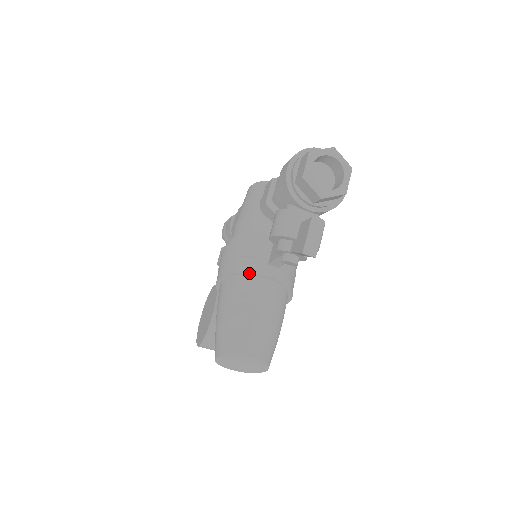
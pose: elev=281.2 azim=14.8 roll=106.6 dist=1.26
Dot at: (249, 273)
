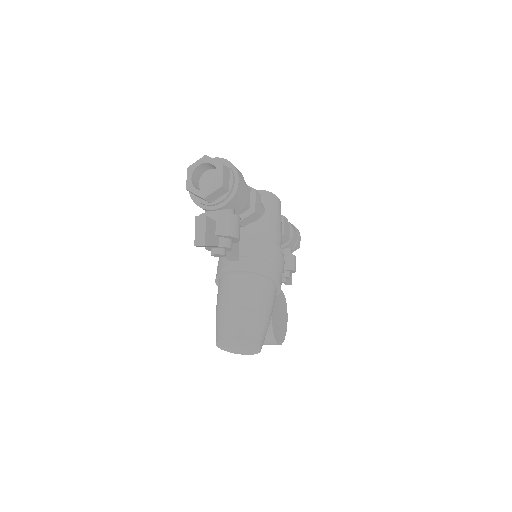
Dot at: (224, 273)
